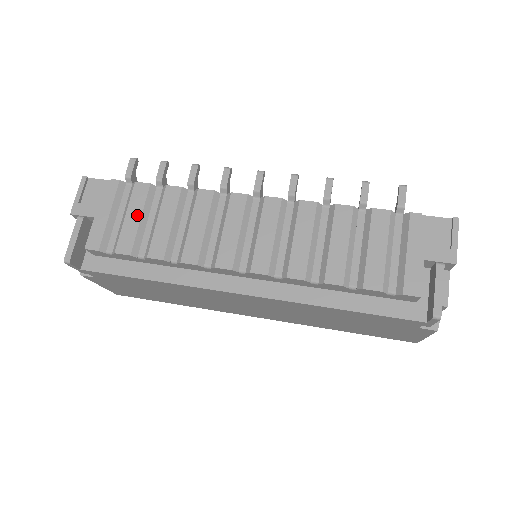
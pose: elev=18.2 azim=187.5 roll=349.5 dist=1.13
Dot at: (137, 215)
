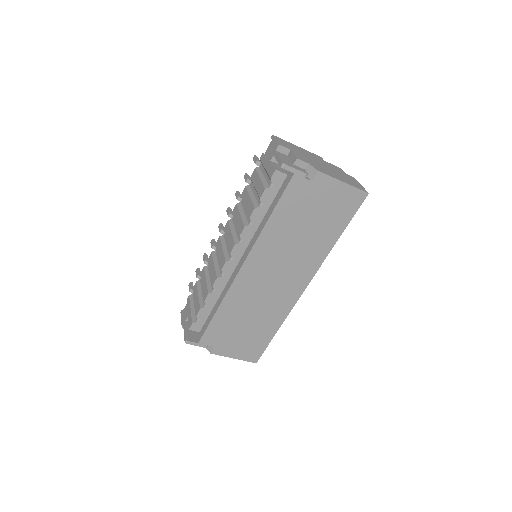
Dot at: (197, 295)
